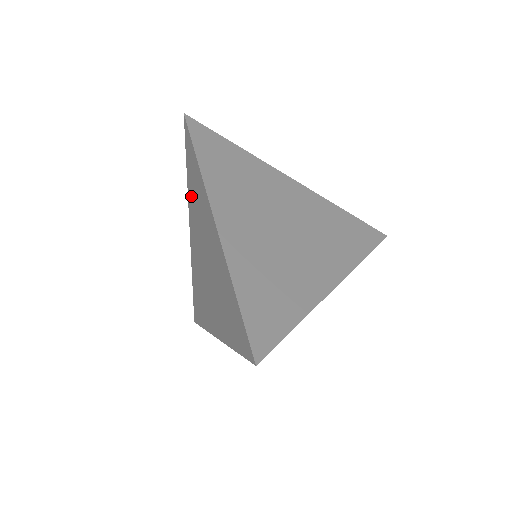
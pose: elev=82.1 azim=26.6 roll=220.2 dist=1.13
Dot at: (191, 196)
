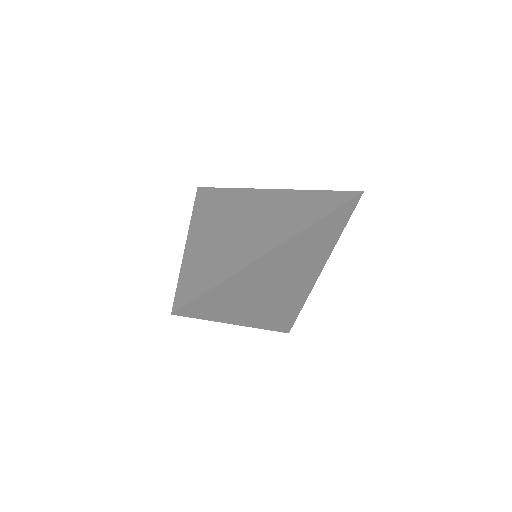
Dot at: occluded
